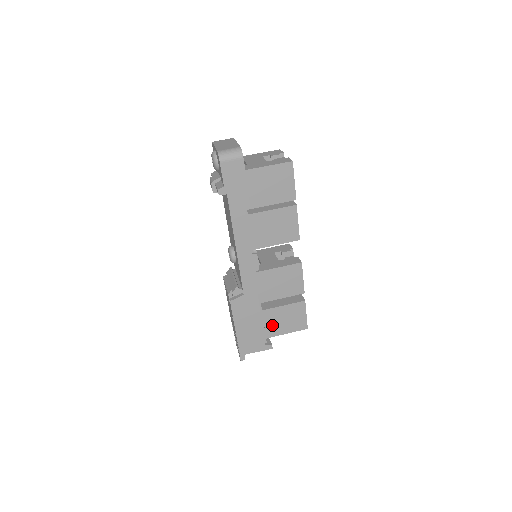
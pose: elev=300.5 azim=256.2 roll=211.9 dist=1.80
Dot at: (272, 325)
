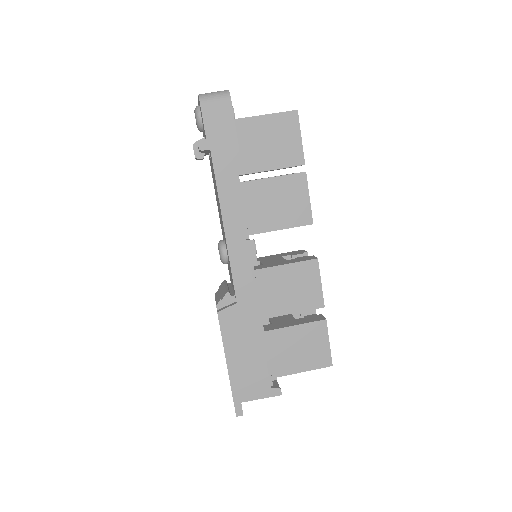
Dot at: (280, 356)
